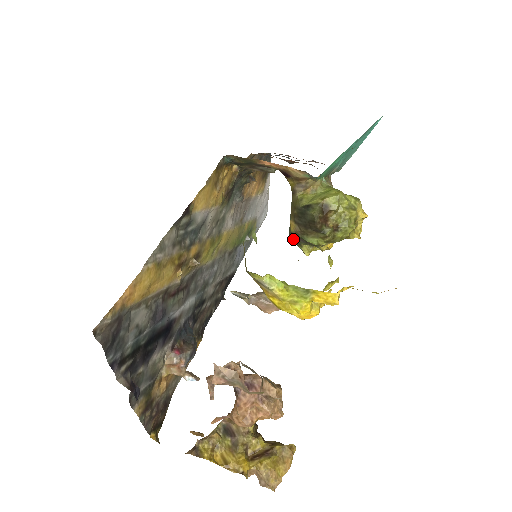
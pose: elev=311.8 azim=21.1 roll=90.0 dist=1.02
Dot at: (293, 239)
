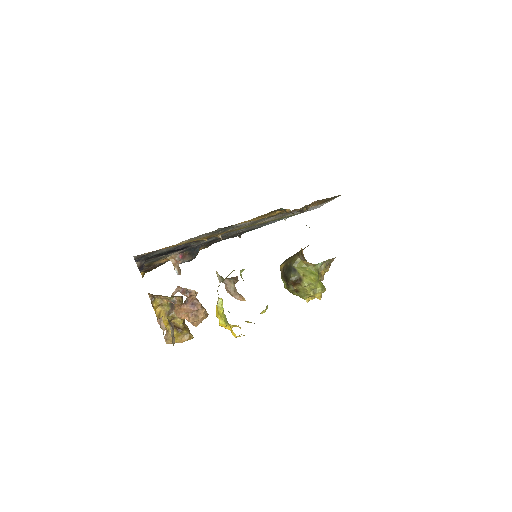
Dot at: occluded
